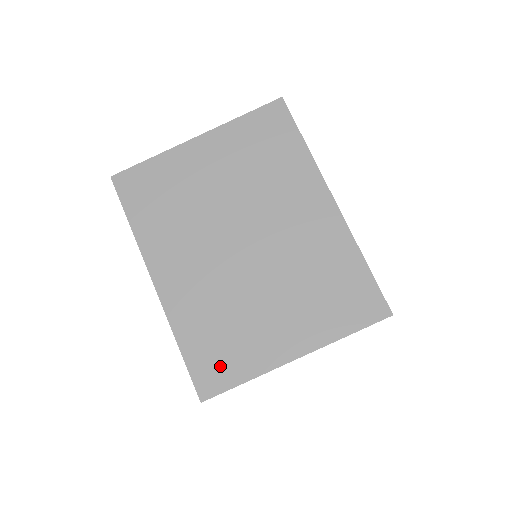
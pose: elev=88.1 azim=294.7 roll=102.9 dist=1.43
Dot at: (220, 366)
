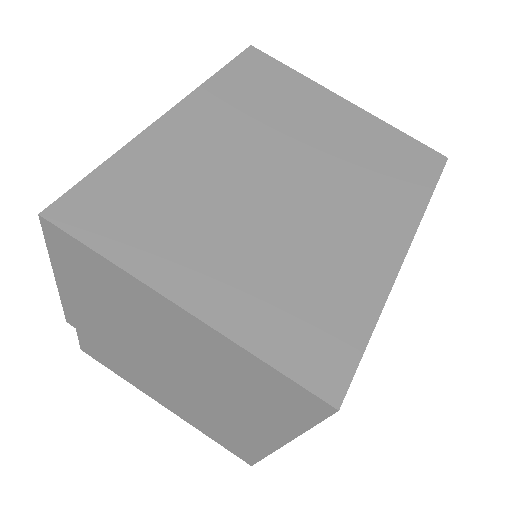
Dot at: (109, 216)
